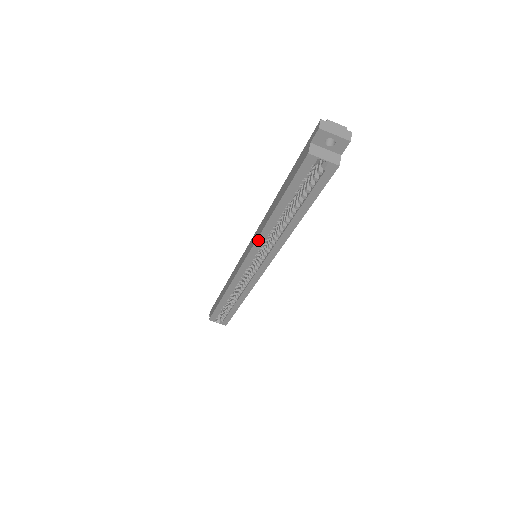
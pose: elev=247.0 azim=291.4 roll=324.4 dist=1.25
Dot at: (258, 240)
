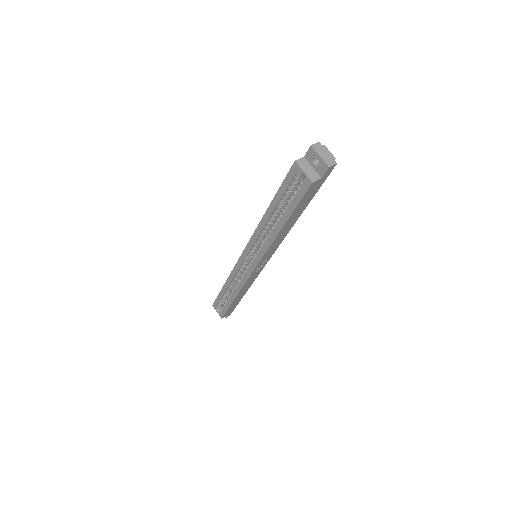
Dot at: (254, 234)
